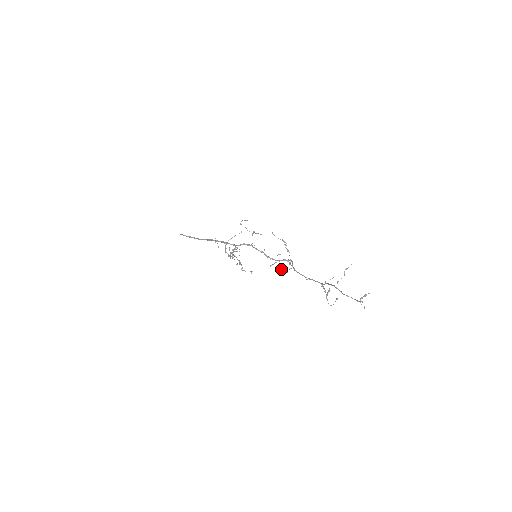
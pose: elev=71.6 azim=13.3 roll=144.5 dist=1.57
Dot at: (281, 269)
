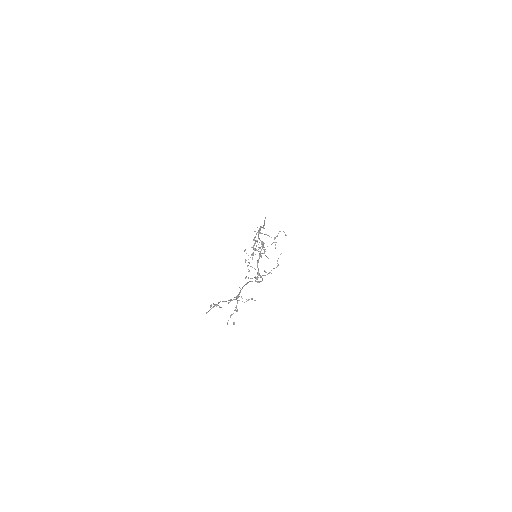
Dot at: (251, 278)
